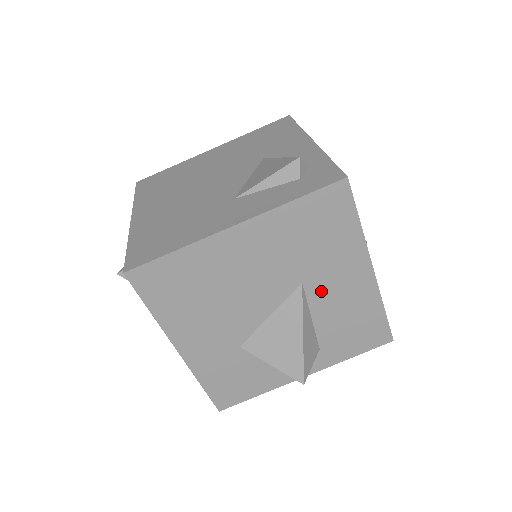
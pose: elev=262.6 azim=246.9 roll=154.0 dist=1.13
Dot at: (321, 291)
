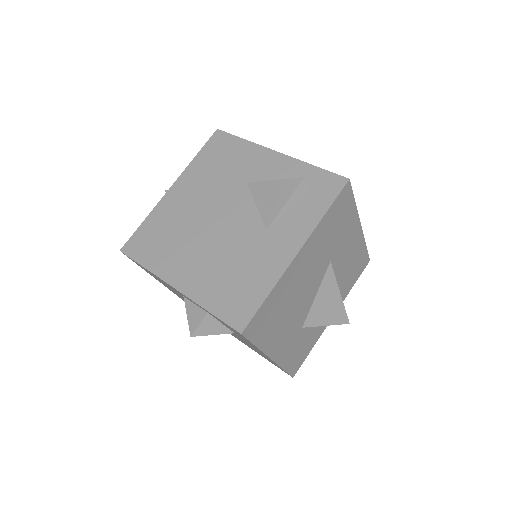
Dot at: (339, 259)
